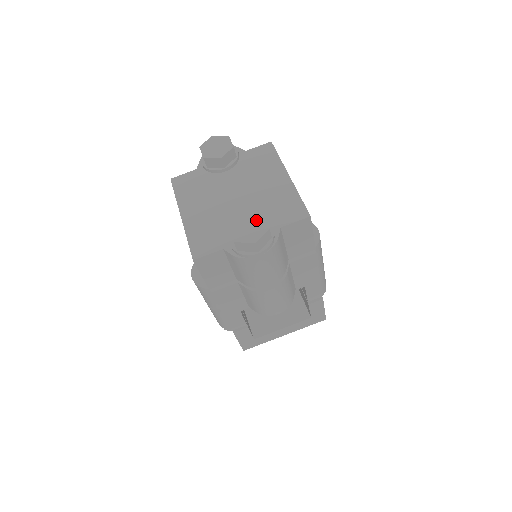
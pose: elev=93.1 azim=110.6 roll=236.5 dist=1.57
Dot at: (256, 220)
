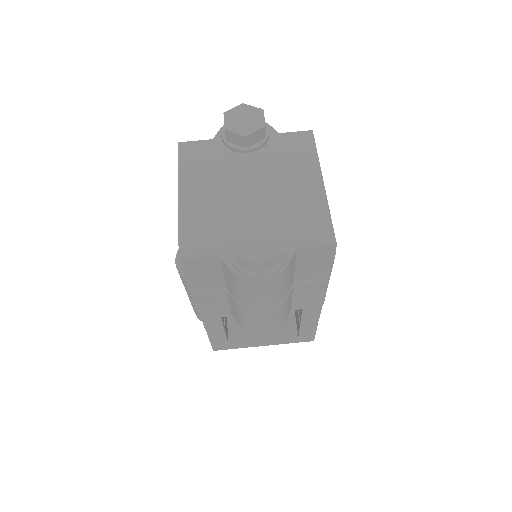
Dot at: (269, 234)
